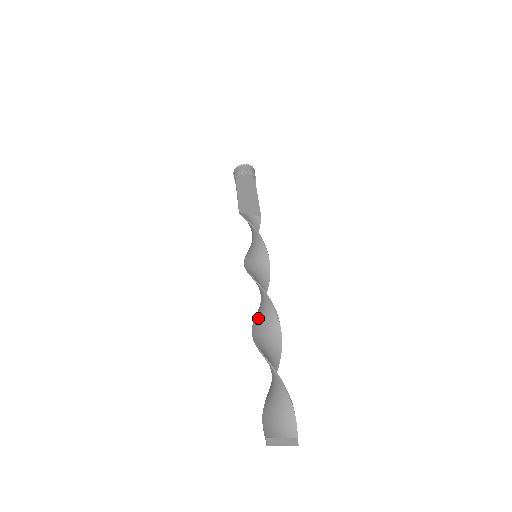
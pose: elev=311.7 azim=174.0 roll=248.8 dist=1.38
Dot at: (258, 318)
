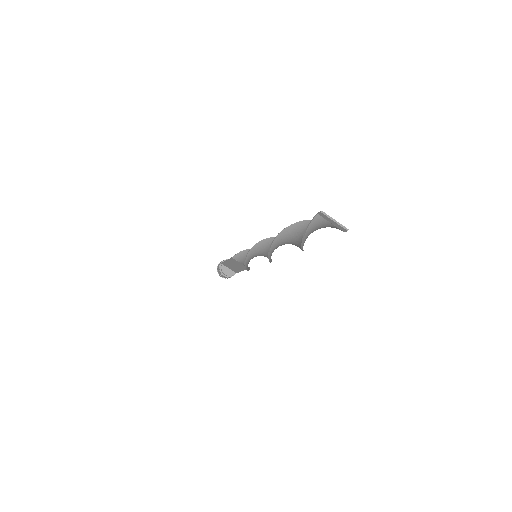
Dot at: (273, 248)
